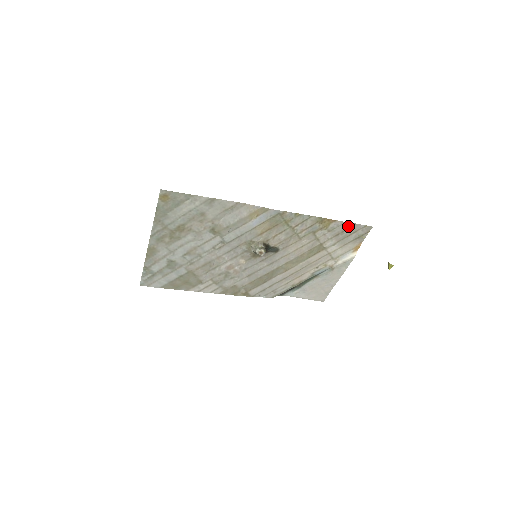
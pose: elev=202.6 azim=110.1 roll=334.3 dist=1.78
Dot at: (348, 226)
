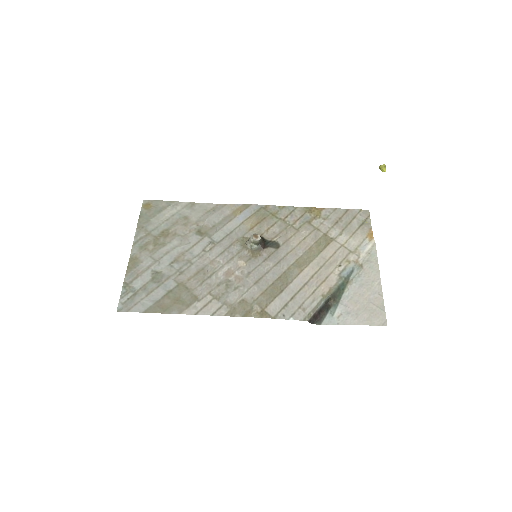
Dot at: (342, 213)
